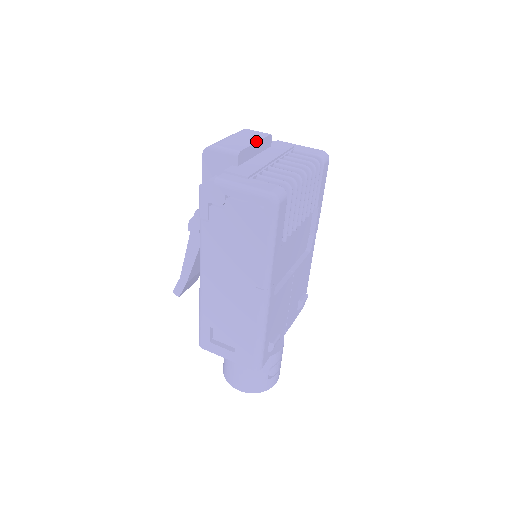
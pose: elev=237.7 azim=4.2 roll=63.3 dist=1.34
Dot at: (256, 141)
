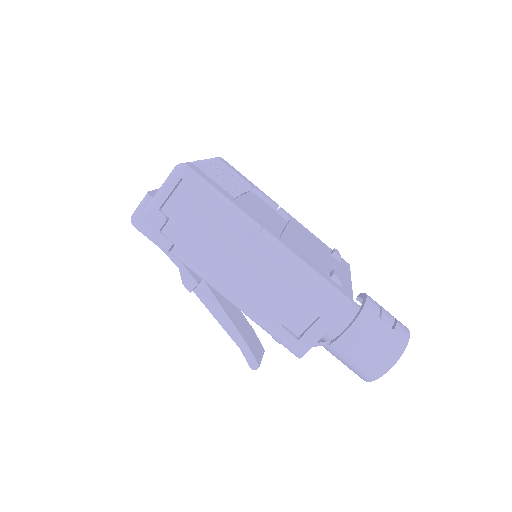
Dot at: occluded
